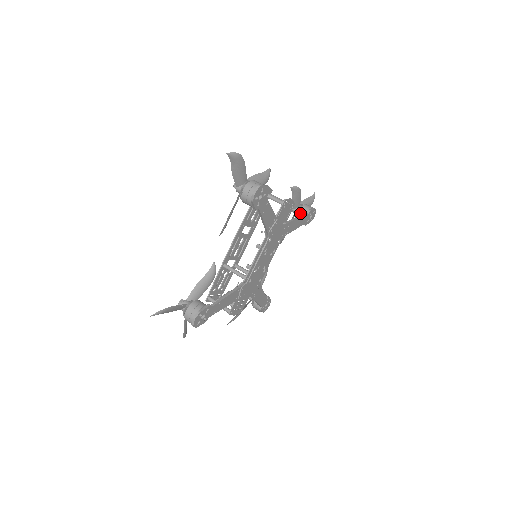
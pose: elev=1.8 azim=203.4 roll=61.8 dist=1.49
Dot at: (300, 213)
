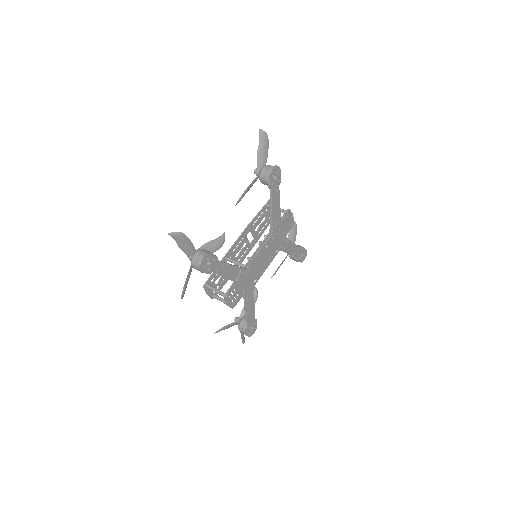
Dot at: occluded
